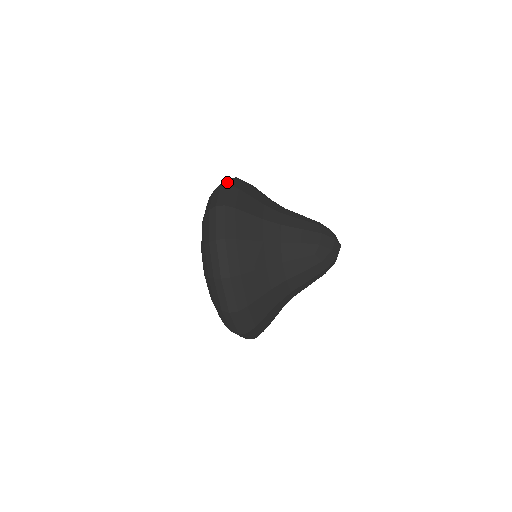
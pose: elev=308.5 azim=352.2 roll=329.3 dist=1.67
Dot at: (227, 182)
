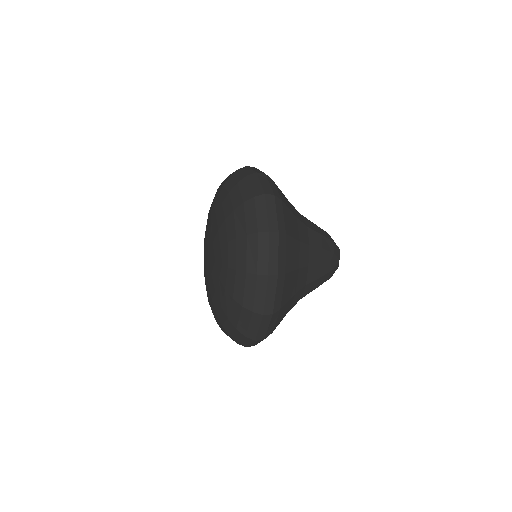
Dot at: (256, 170)
